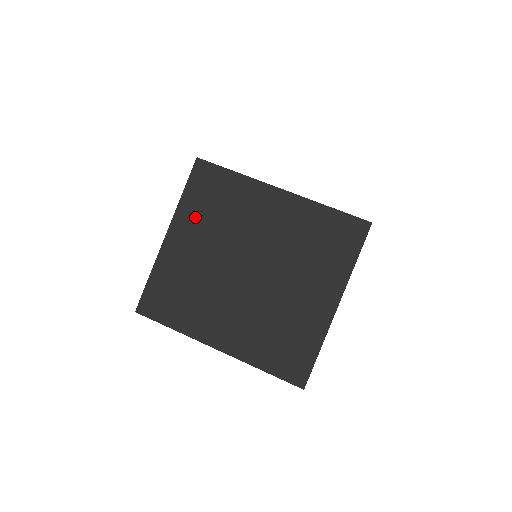
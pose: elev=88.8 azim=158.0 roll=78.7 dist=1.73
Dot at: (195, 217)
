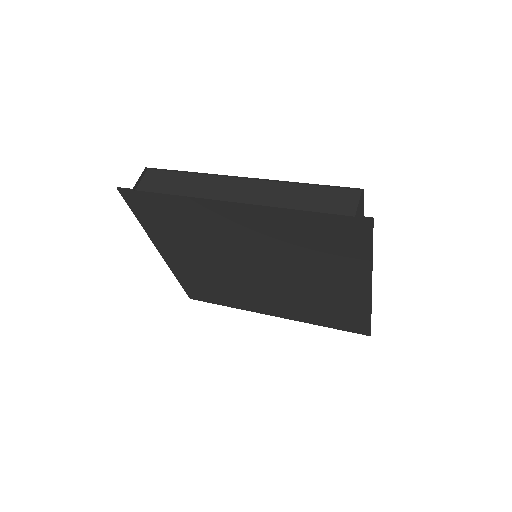
Dot at: (170, 238)
